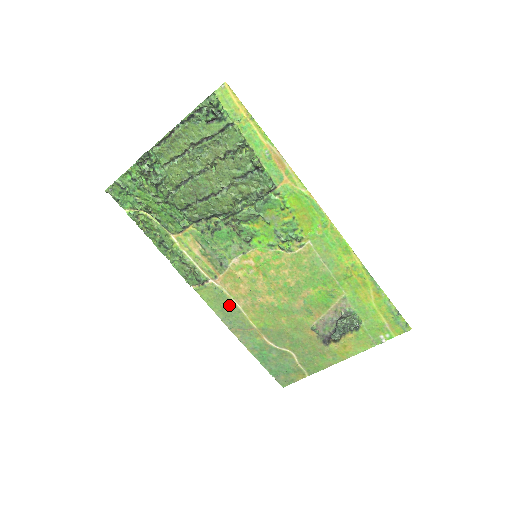
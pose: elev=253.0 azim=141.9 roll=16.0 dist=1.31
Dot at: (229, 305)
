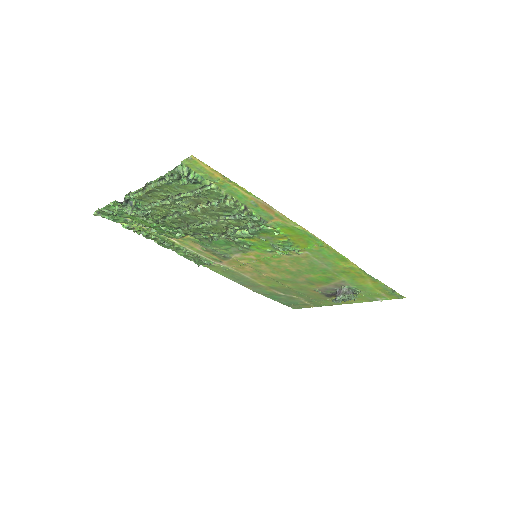
Dot at: (238, 275)
